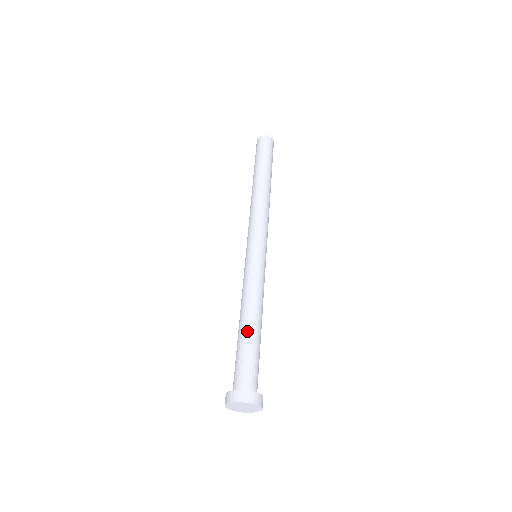
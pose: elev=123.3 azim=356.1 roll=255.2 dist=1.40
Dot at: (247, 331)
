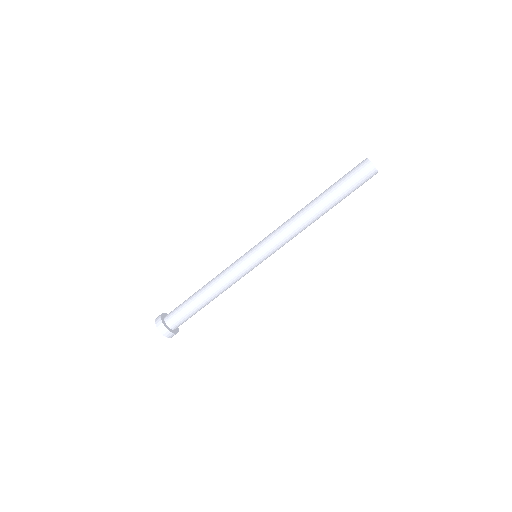
Dot at: (203, 304)
